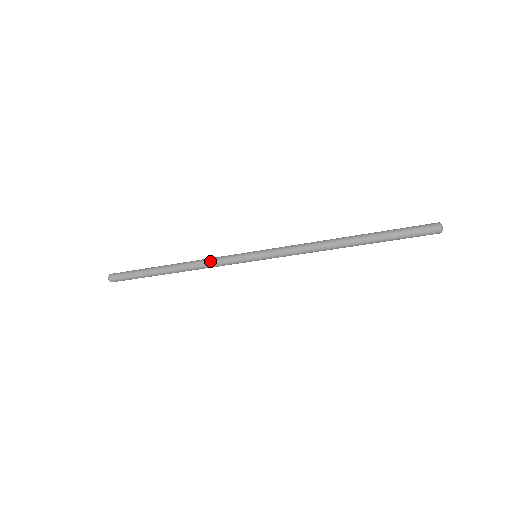
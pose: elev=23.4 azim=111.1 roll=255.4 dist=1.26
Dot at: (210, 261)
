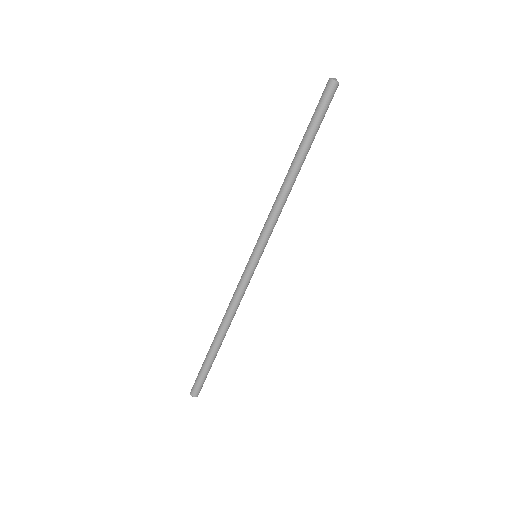
Dot at: (234, 295)
